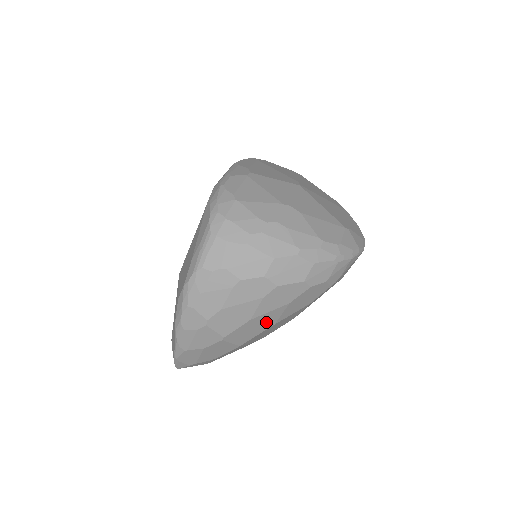
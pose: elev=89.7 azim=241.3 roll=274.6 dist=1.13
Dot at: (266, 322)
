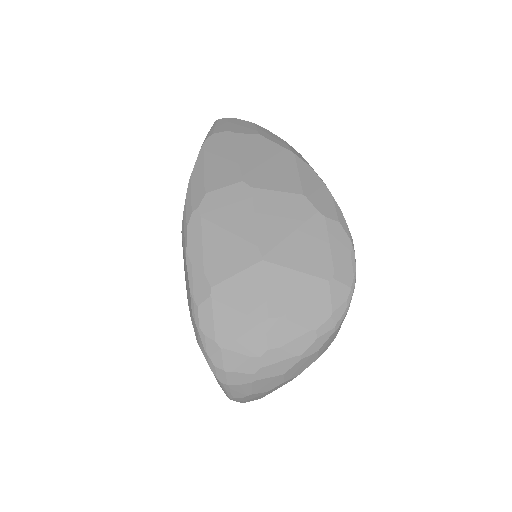
Dot at: occluded
